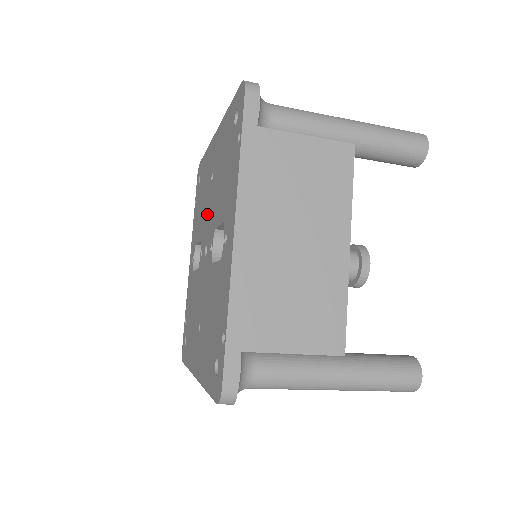
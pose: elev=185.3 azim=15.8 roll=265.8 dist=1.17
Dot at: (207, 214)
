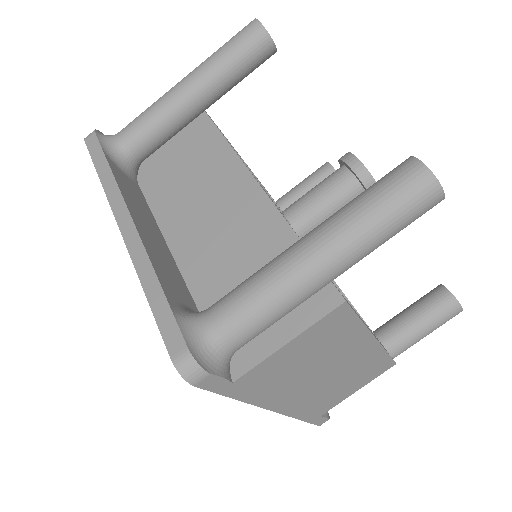
Dot at: occluded
